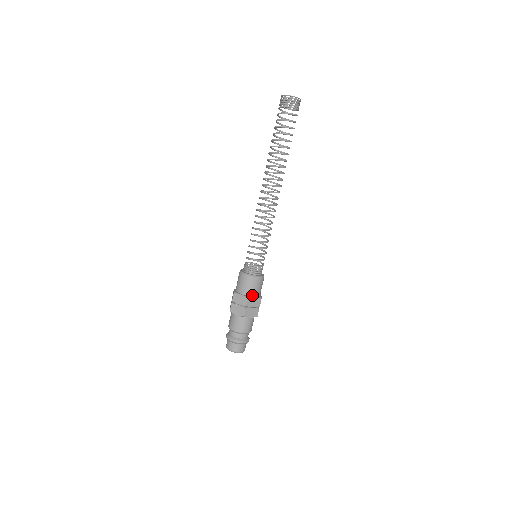
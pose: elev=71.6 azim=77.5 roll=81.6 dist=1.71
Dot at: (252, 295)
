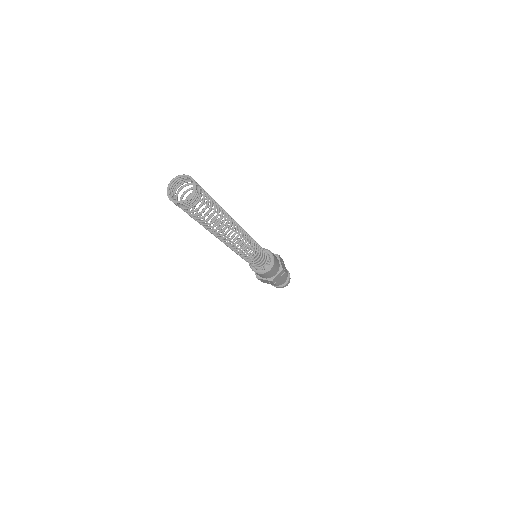
Dot at: (273, 276)
